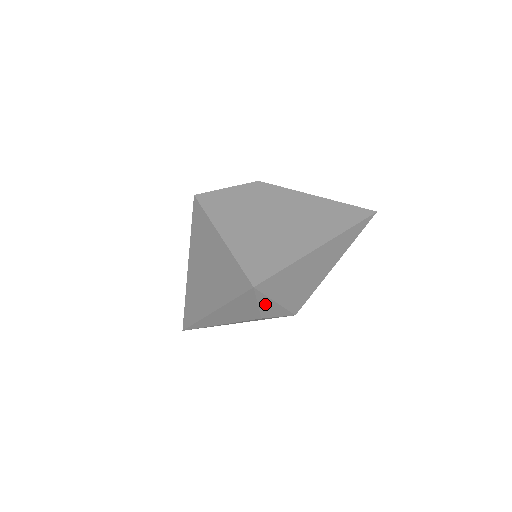
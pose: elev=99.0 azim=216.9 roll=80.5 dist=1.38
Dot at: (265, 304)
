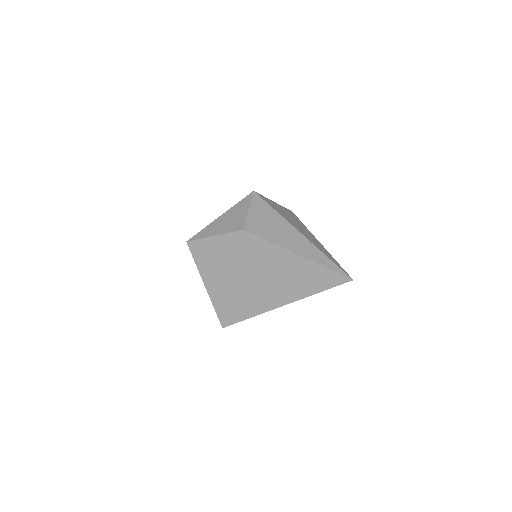
Dot at: occluded
